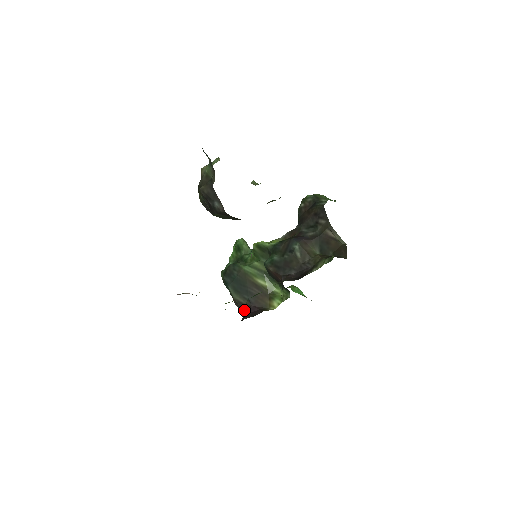
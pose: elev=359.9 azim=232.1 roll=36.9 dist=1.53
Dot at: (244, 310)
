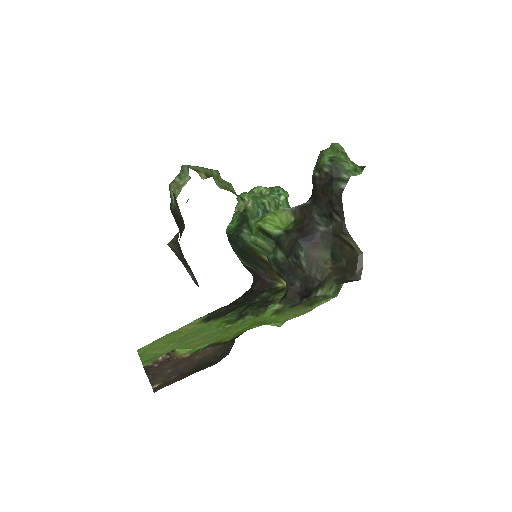
Dot at: (254, 275)
